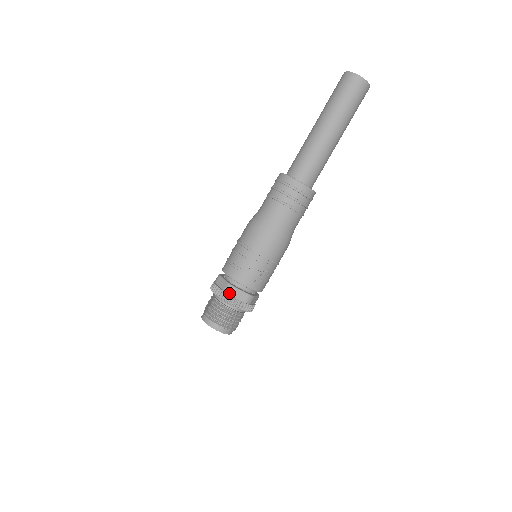
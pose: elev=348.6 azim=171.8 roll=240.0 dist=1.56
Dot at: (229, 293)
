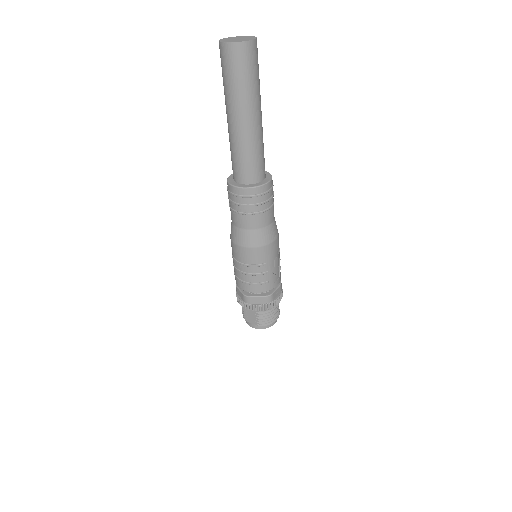
Dot at: (272, 301)
